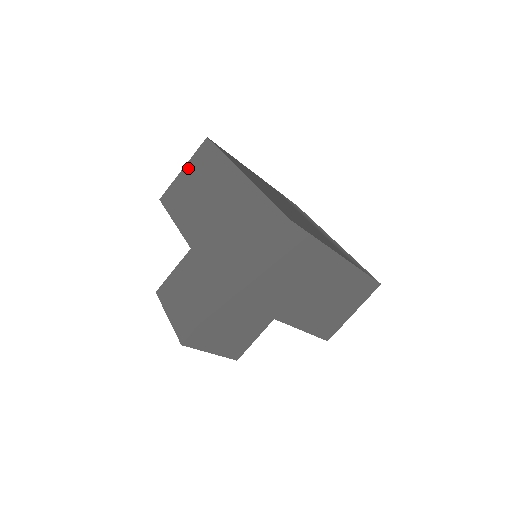
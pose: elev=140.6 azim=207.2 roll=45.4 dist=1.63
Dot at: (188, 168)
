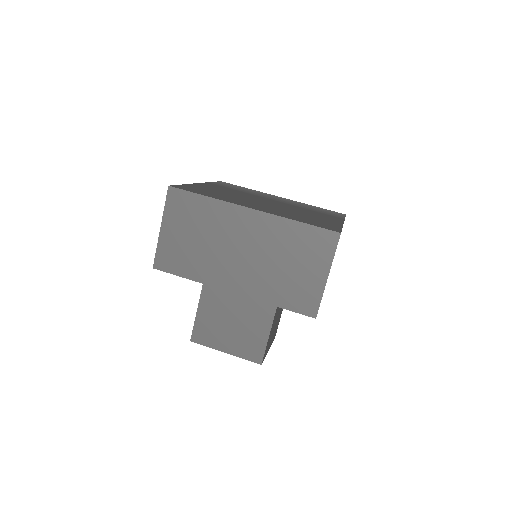
Dot at: (169, 225)
